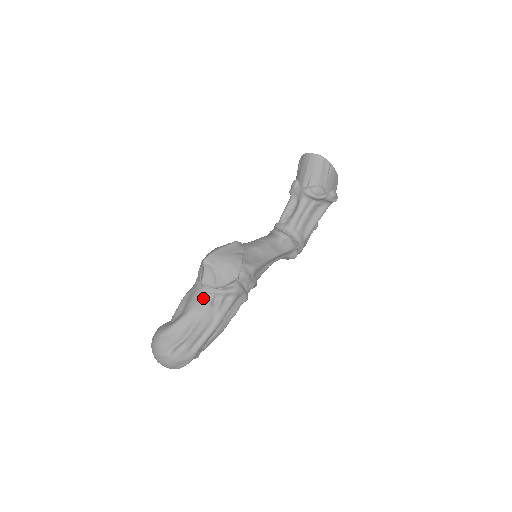
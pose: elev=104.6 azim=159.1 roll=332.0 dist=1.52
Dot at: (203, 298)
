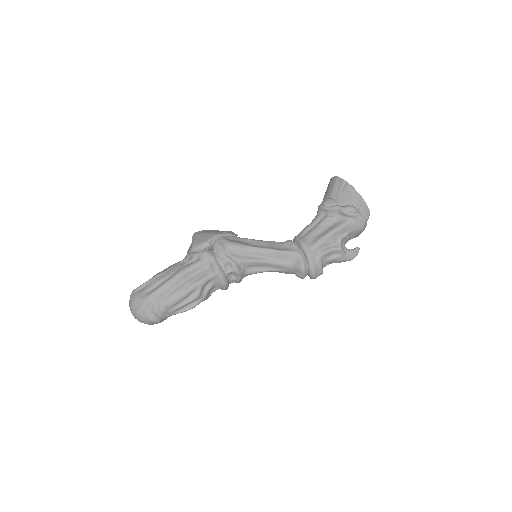
Dot at: occluded
